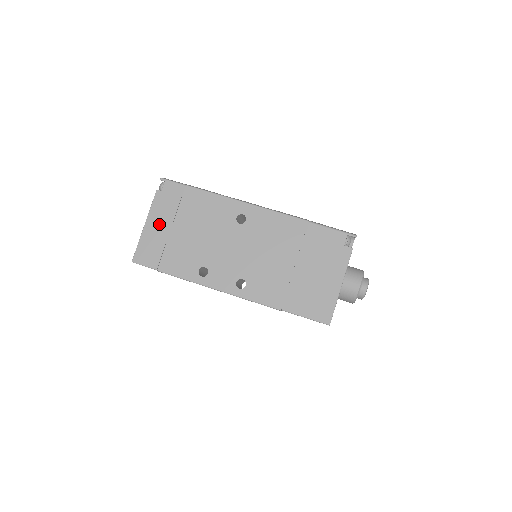
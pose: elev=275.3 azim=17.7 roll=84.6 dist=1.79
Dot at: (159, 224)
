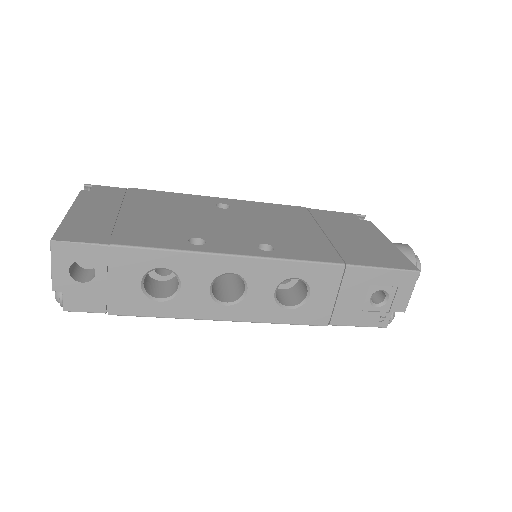
Dot at: (96, 210)
